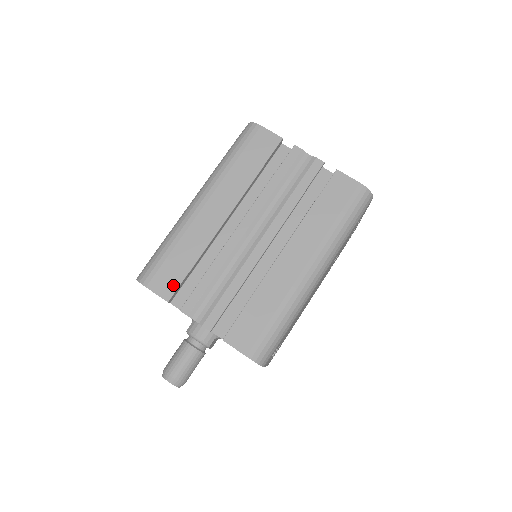
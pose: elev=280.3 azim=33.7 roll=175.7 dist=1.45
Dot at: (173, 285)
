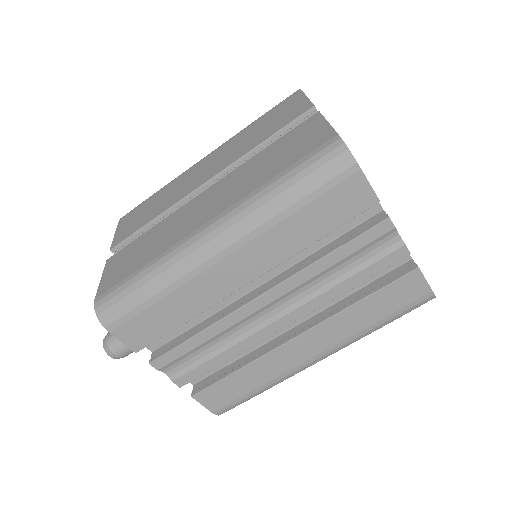
Dot at: (147, 339)
